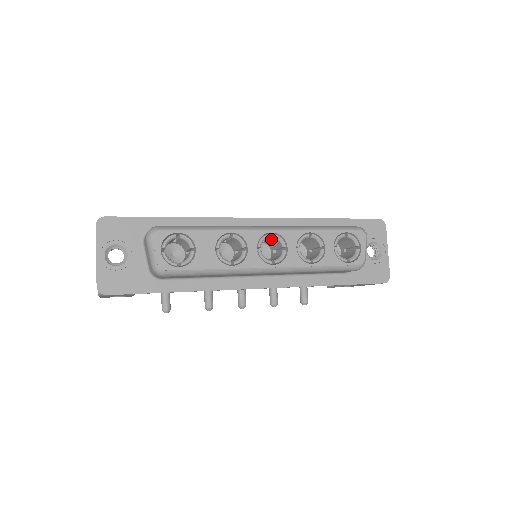
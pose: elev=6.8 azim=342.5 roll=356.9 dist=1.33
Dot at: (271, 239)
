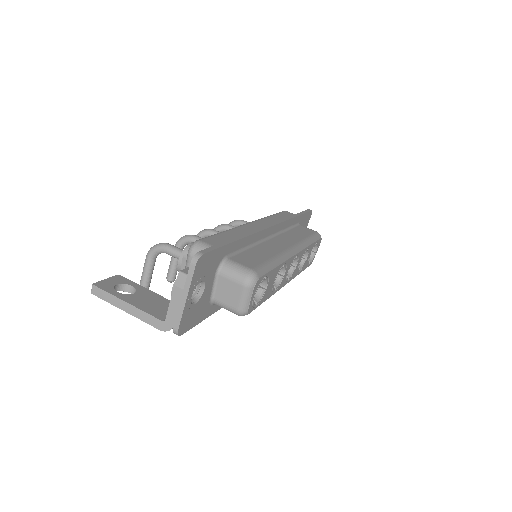
Dot at: occluded
